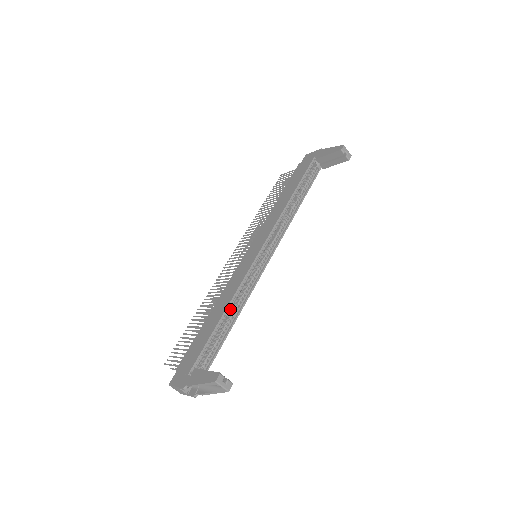
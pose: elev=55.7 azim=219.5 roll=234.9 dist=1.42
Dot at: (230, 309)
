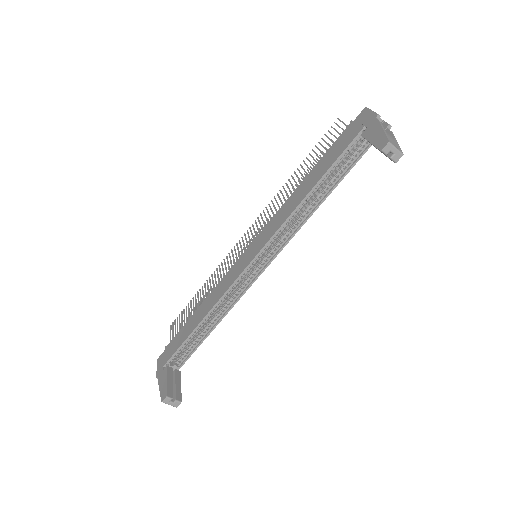
Dot at: (215, 311)
